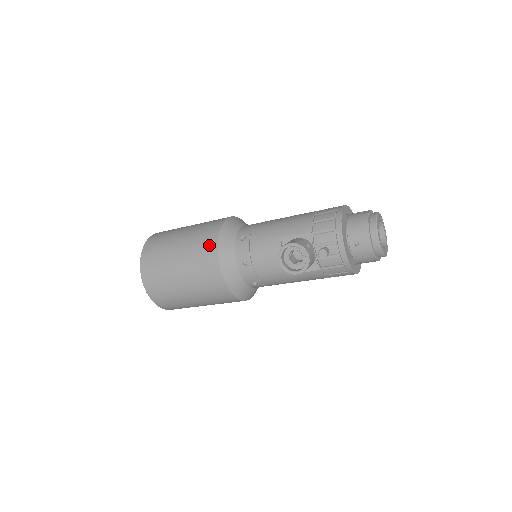
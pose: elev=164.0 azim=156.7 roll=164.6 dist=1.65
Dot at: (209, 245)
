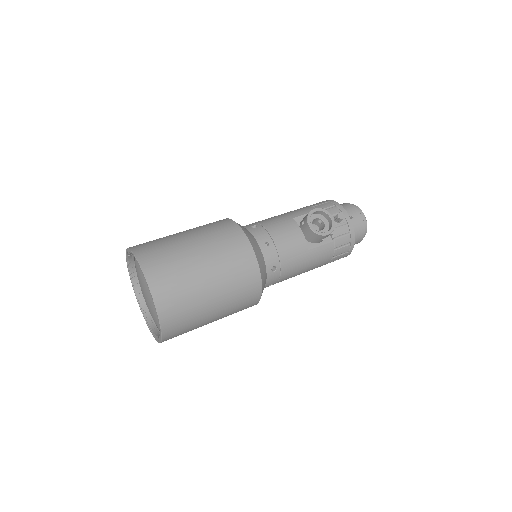
Dot at: (229, 227)
